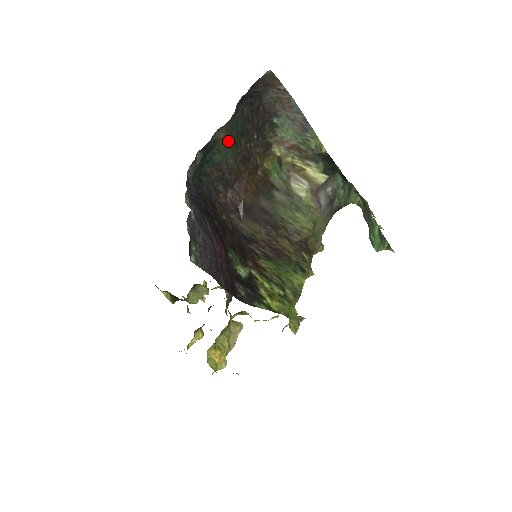
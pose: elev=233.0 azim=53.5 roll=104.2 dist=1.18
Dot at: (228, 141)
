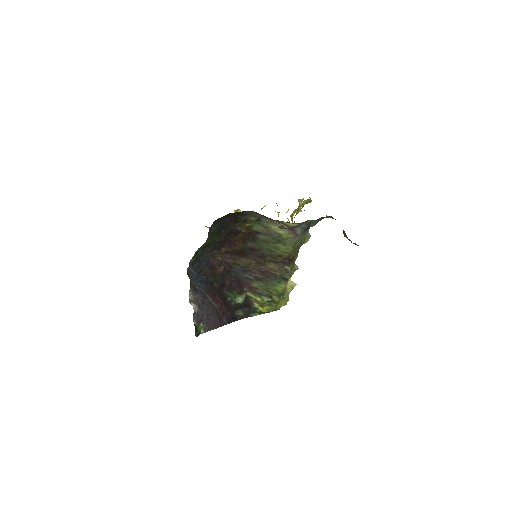
Dot at: (210, 241)
